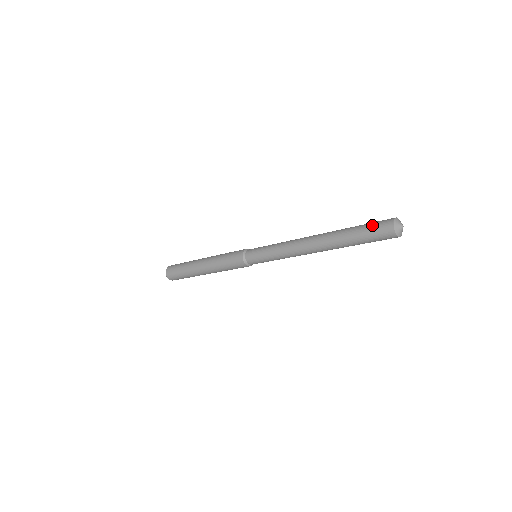
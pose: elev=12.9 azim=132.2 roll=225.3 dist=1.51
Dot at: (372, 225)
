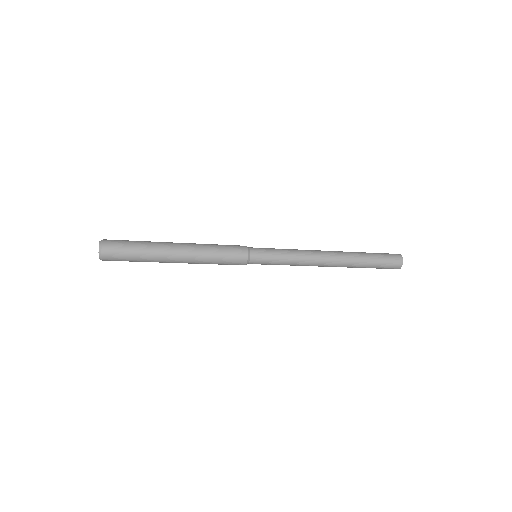
Dot at: (385, 254)
